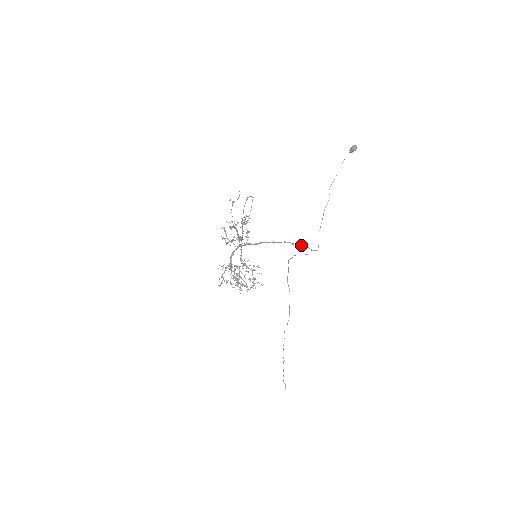
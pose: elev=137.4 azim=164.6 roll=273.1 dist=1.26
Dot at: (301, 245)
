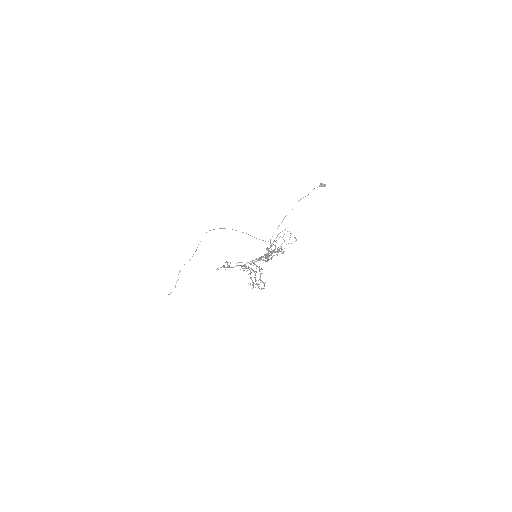
Dot at: (275, 246)
